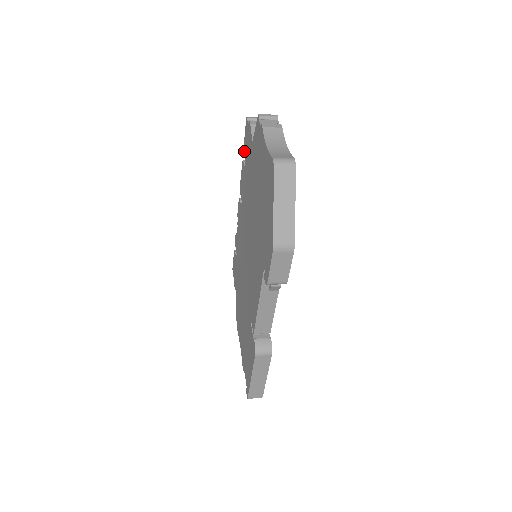
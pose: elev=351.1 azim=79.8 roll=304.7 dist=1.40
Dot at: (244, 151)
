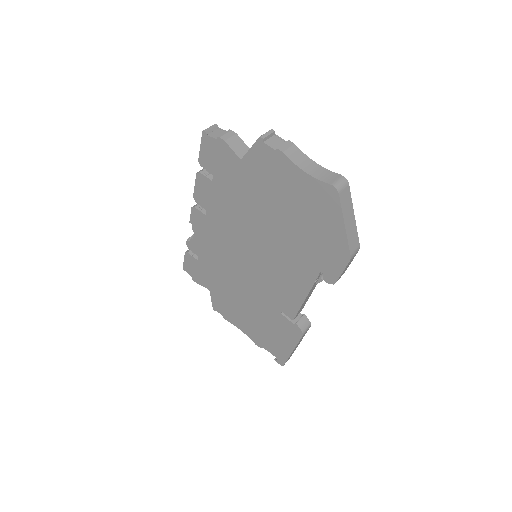
Dot at: (204, 164)
